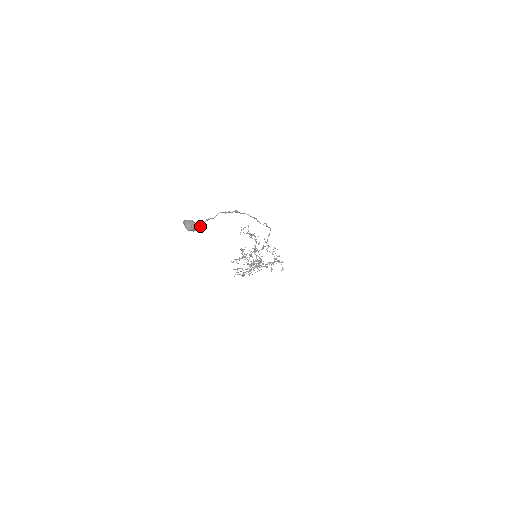
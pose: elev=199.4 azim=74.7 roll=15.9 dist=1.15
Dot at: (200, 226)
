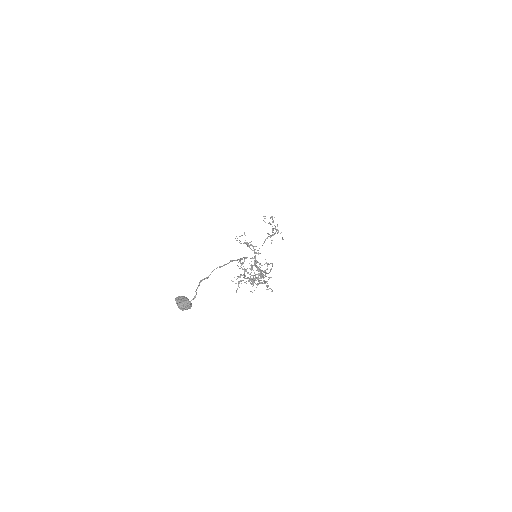
Dot at: (195, 295)
